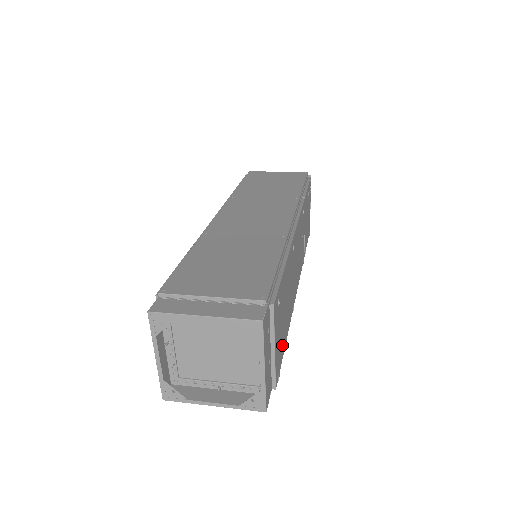
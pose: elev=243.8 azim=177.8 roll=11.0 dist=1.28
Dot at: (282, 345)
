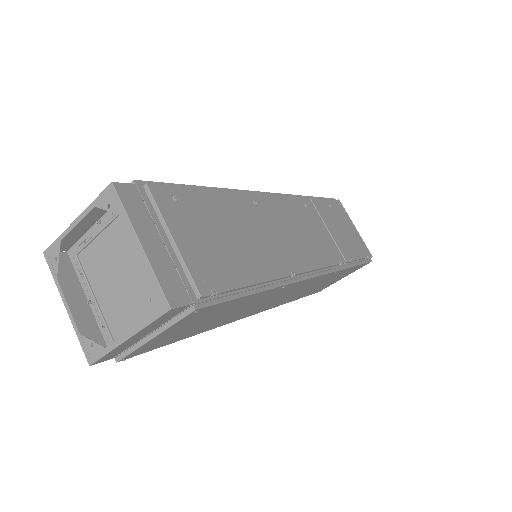
Dot at: (228, 269)
